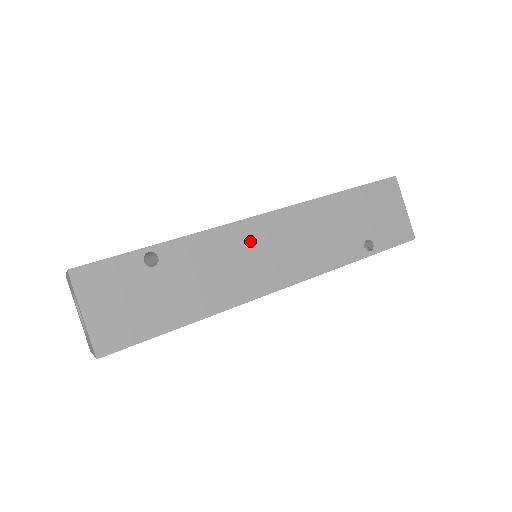
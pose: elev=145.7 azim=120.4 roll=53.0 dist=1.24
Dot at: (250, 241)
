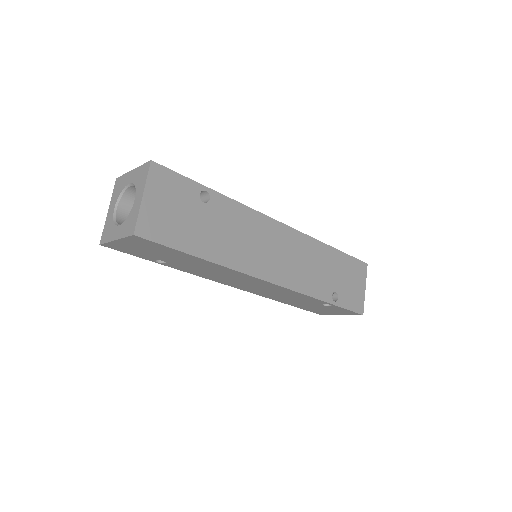
Dot at: (268, 235)
